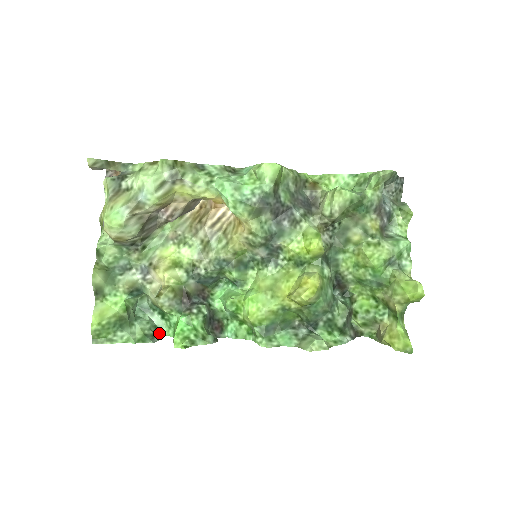
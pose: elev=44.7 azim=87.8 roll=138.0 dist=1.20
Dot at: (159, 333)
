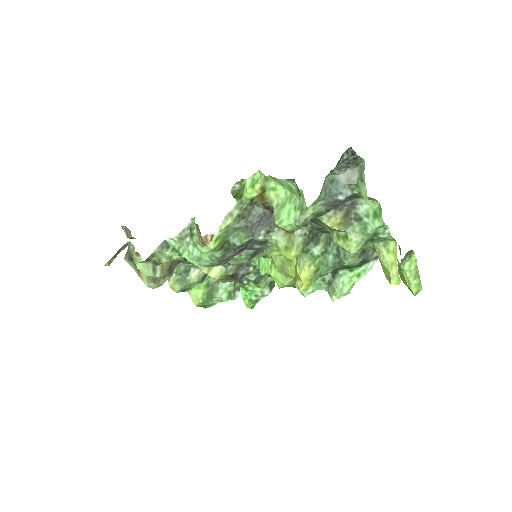
Dot at: occluded
